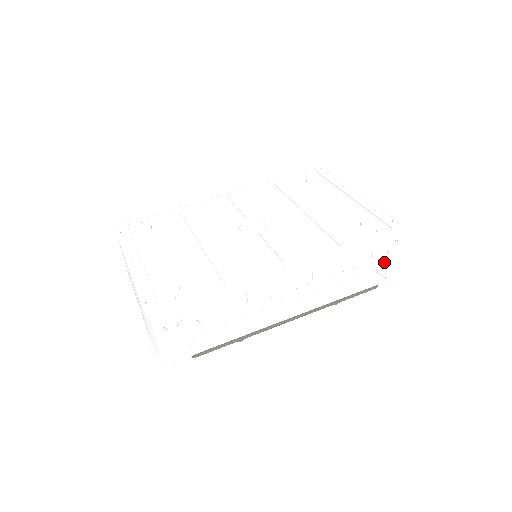
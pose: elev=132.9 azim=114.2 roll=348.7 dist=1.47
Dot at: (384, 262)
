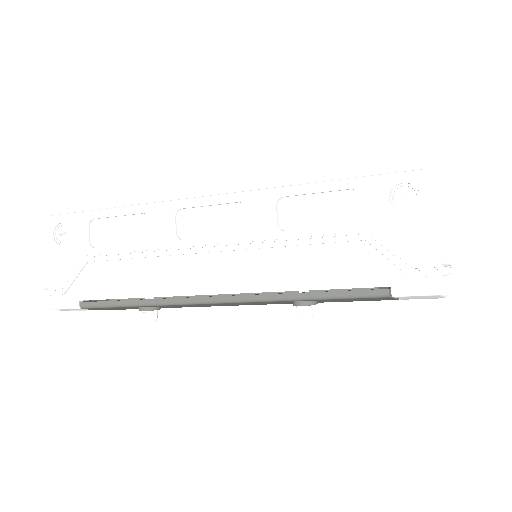
Dot at: (394, 234)
